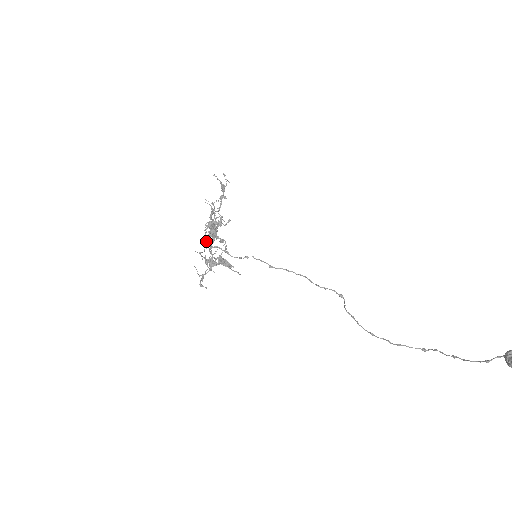
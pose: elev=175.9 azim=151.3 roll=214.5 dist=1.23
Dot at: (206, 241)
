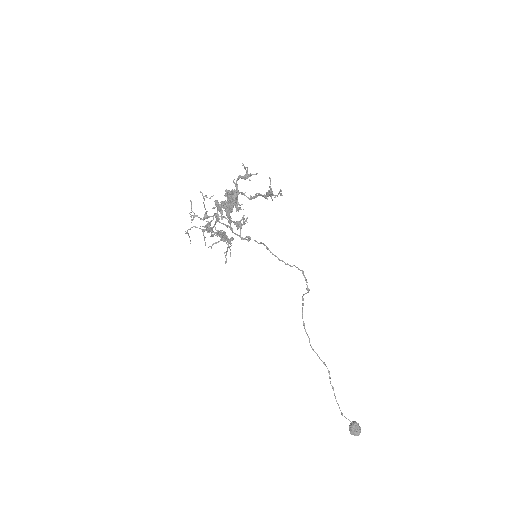
Dot at: (216, 206)
